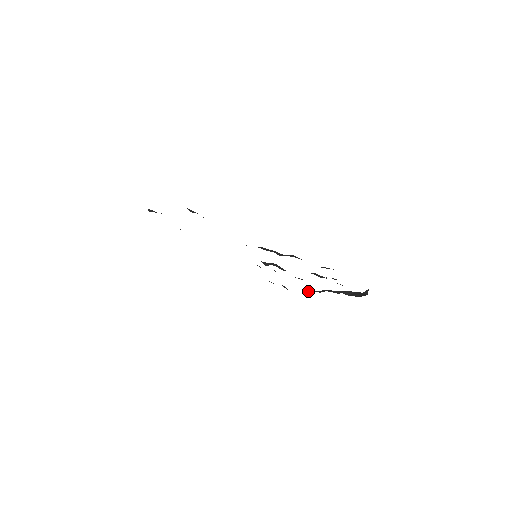
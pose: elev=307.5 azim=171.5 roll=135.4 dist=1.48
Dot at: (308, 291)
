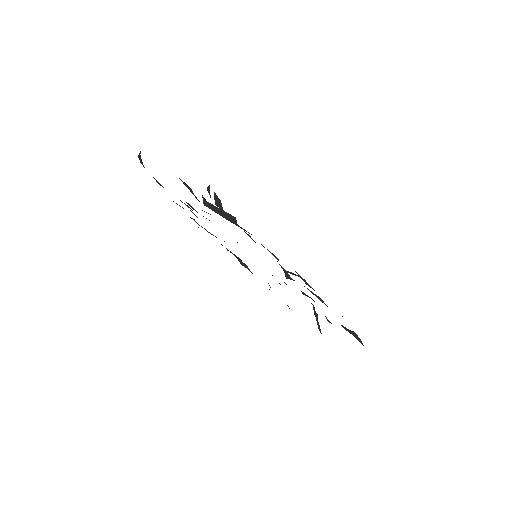
Dot at: occluded
